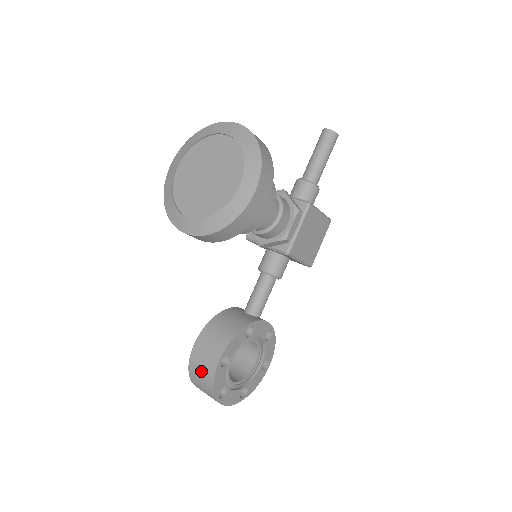
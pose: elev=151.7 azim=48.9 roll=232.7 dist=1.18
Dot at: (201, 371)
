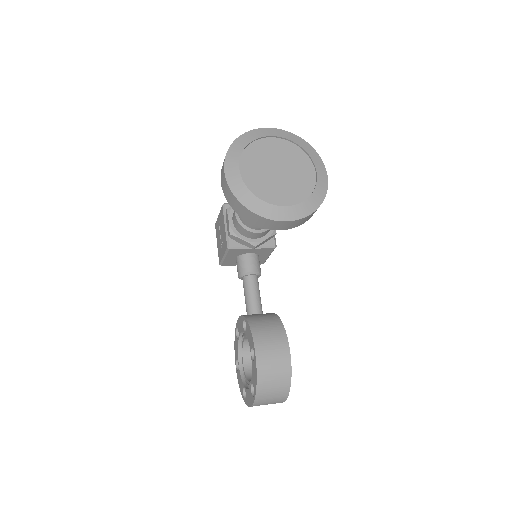
Dot at: (275, 371)
